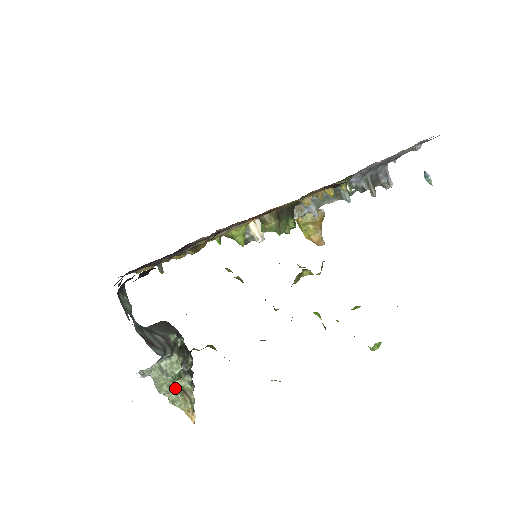
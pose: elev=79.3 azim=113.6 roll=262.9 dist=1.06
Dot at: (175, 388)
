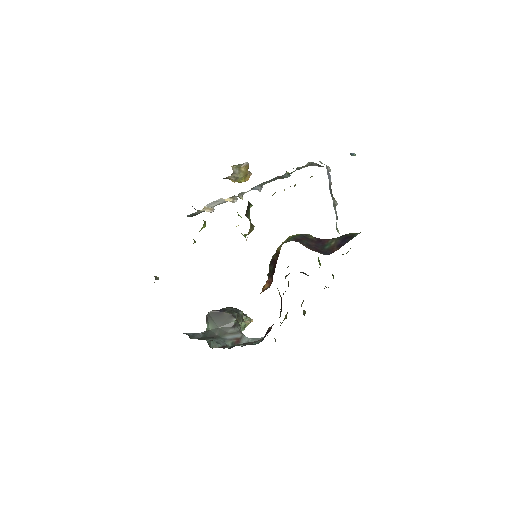
Dot at: occluded
